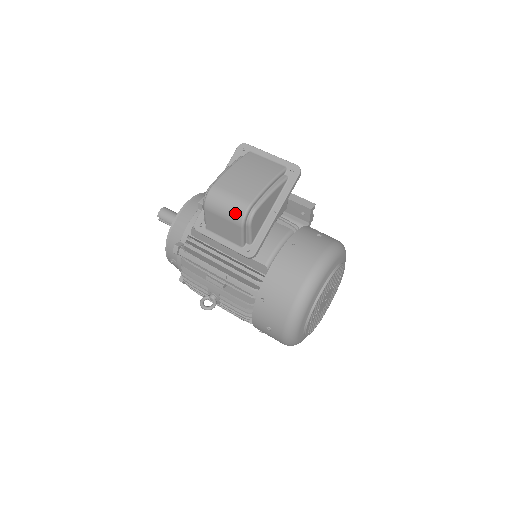
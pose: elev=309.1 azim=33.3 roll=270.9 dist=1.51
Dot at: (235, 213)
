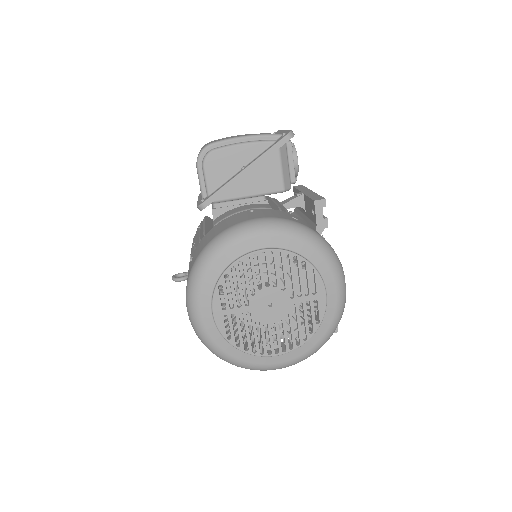
Dot at: occluded
